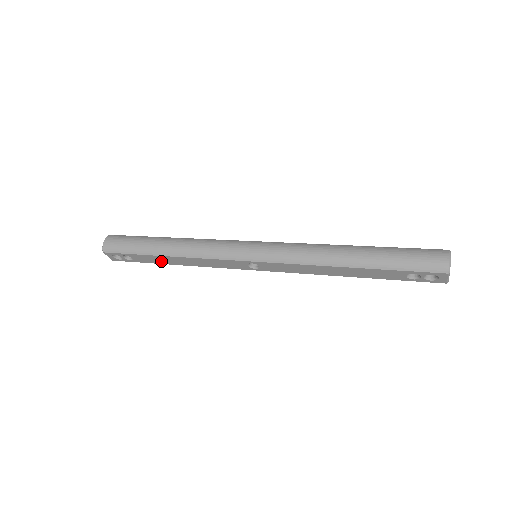
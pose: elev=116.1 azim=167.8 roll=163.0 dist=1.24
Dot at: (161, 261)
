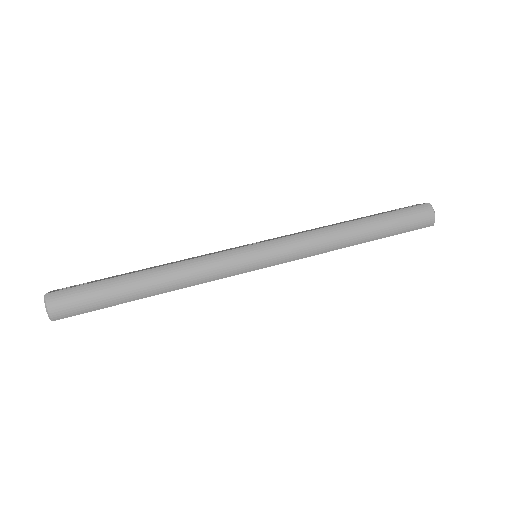
Dot at: occluded
